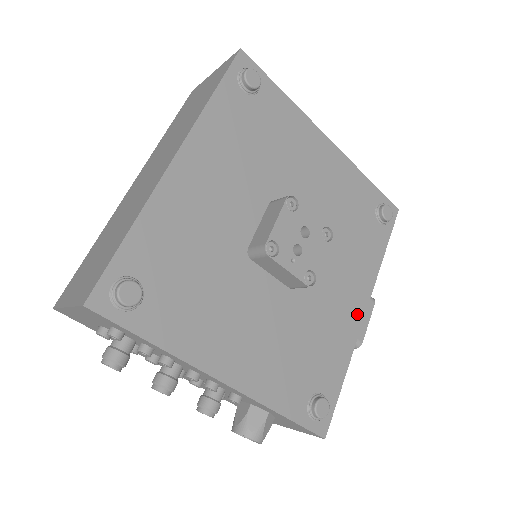
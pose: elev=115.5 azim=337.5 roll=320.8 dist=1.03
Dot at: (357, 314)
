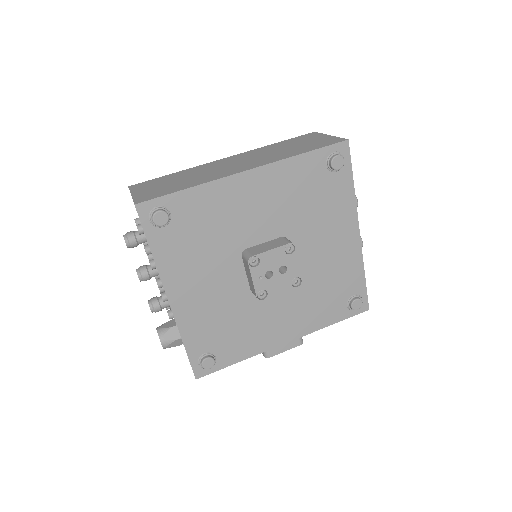
Dot at: (279, 339)
